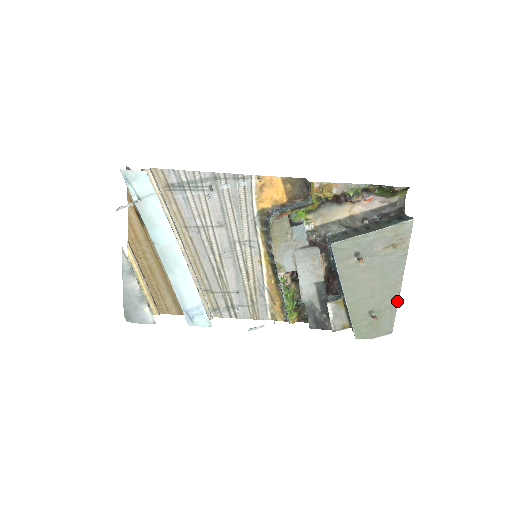
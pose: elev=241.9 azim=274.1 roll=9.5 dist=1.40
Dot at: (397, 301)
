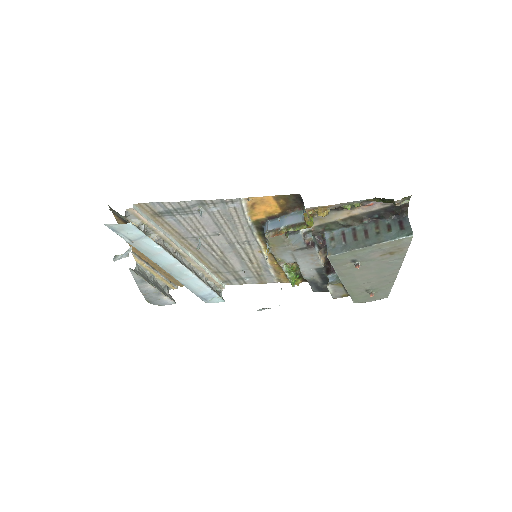
Dot at: (393, 283)
